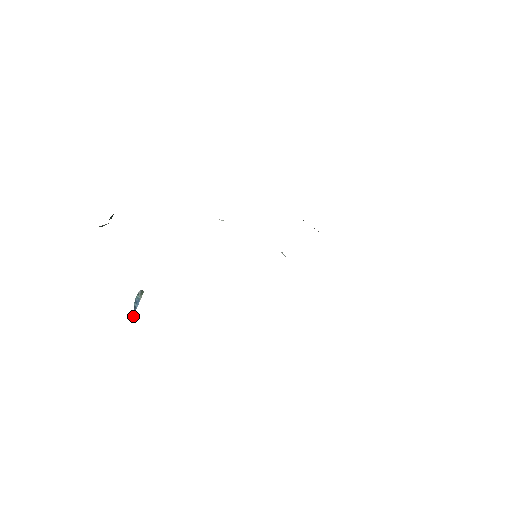
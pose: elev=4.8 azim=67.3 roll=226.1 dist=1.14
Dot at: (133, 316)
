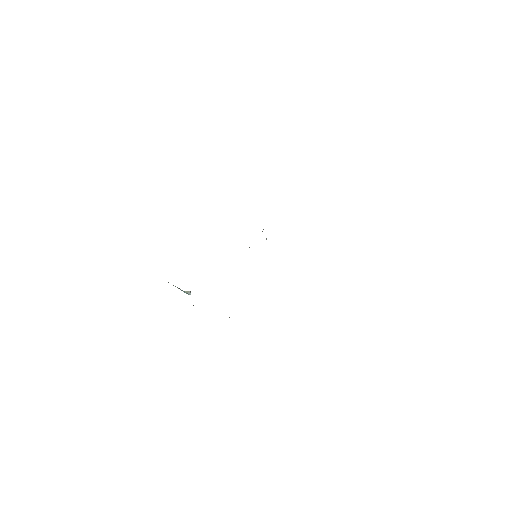
Dot at: occluded
